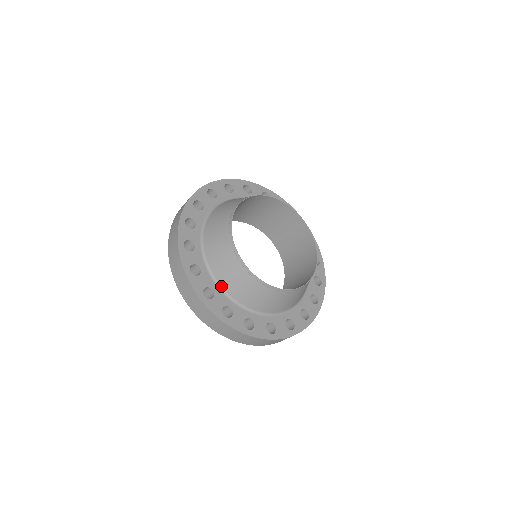
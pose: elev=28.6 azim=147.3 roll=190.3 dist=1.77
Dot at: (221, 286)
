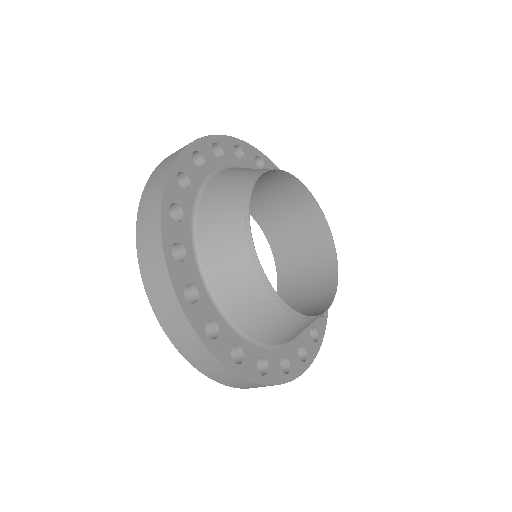
Dot at: (227, 315)
